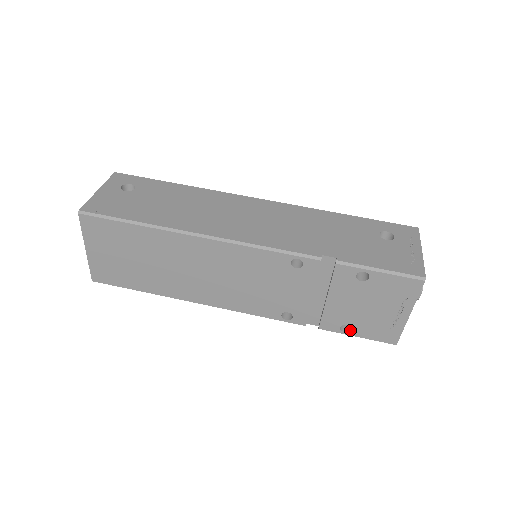
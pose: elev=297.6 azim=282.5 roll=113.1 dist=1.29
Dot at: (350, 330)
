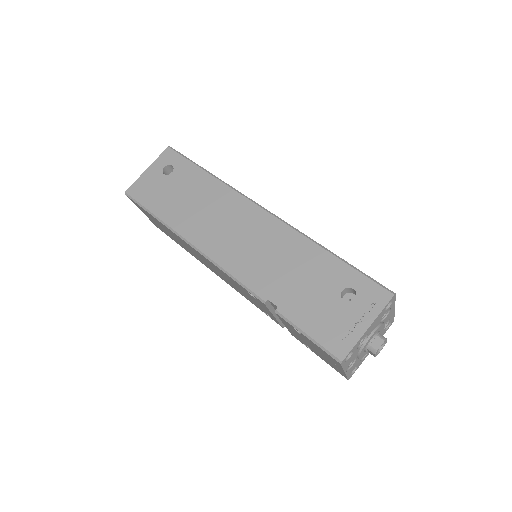
Dot at: (312, 350)
